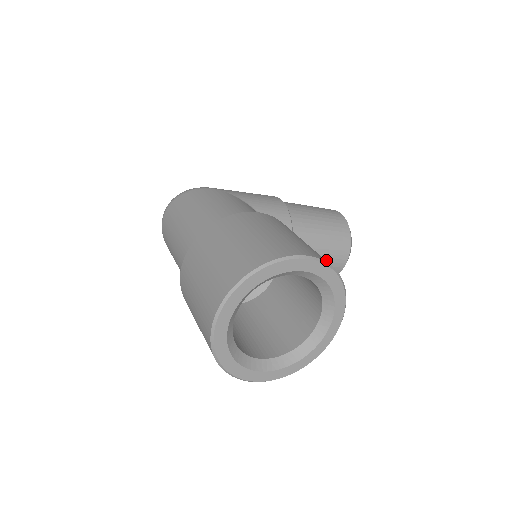
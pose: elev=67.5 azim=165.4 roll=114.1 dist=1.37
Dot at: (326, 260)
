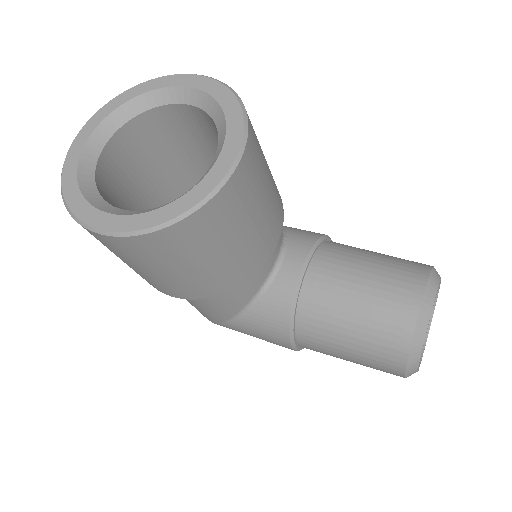
Dot at: (376, 292)
